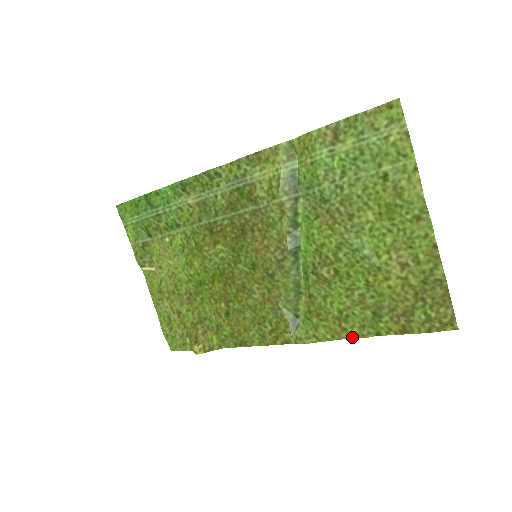
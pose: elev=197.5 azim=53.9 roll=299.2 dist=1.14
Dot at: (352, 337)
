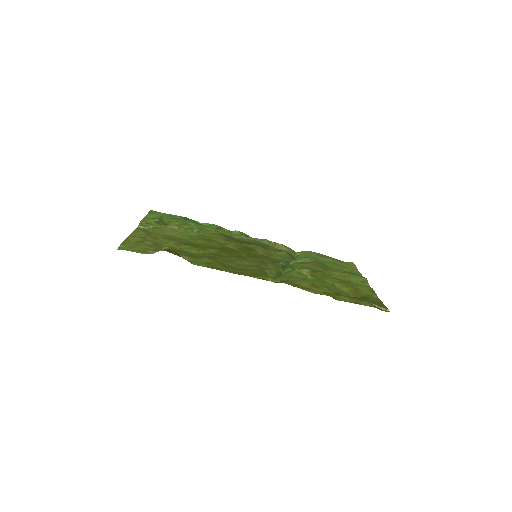
Dot at: occluded
